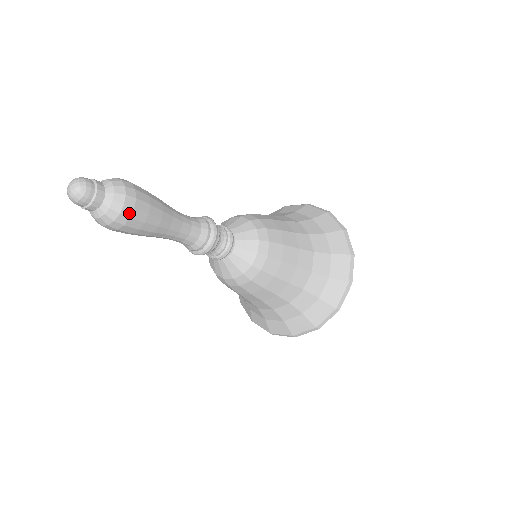
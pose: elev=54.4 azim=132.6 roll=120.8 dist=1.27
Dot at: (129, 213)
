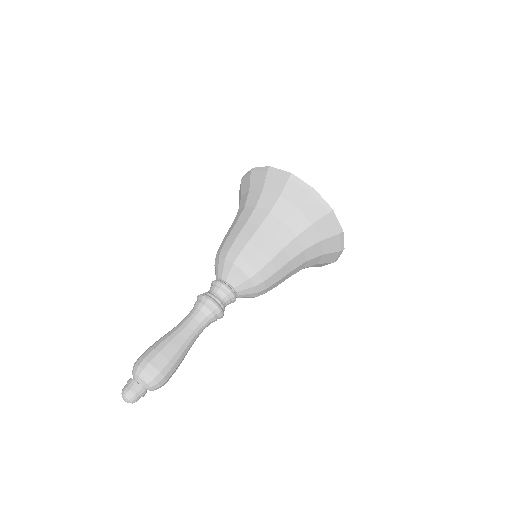
Dot at: (165, 383)
